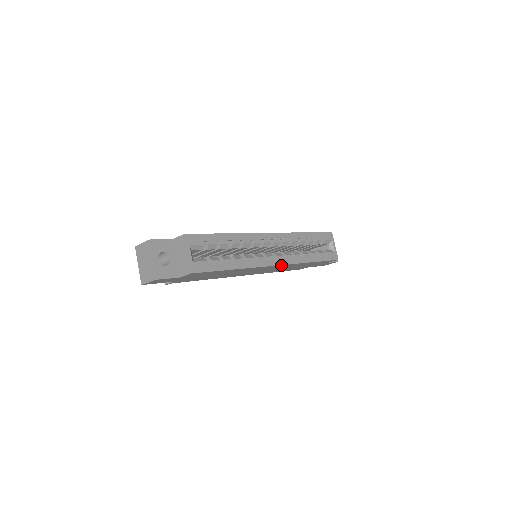
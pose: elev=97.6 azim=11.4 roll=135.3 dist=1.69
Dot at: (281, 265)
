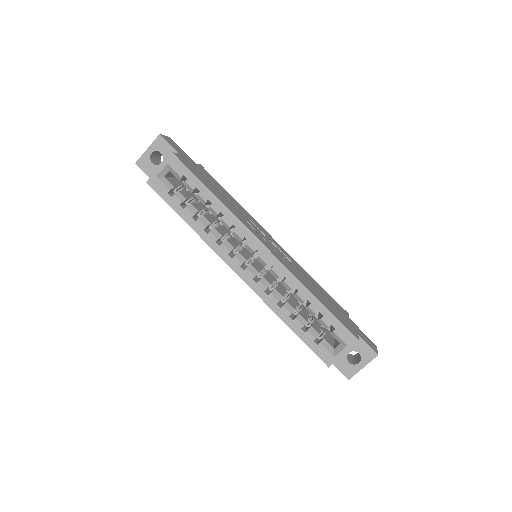
Dot at: (245, 280)
